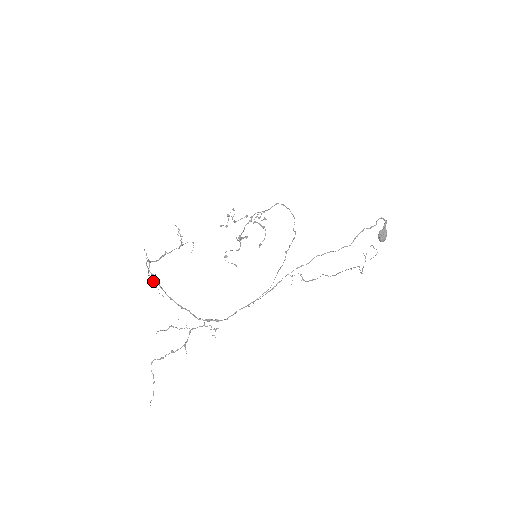
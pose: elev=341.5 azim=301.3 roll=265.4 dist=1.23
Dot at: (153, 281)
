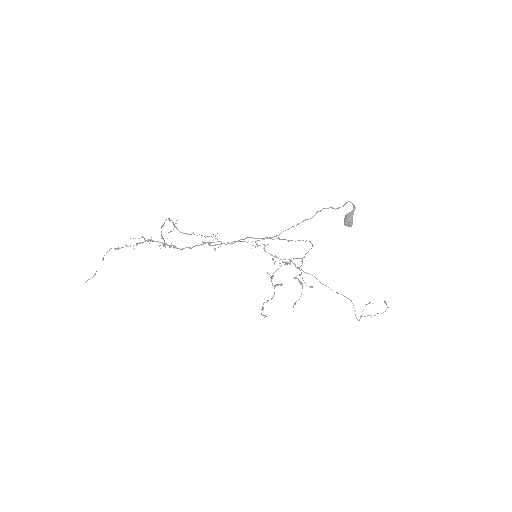
Dot at: occluded
